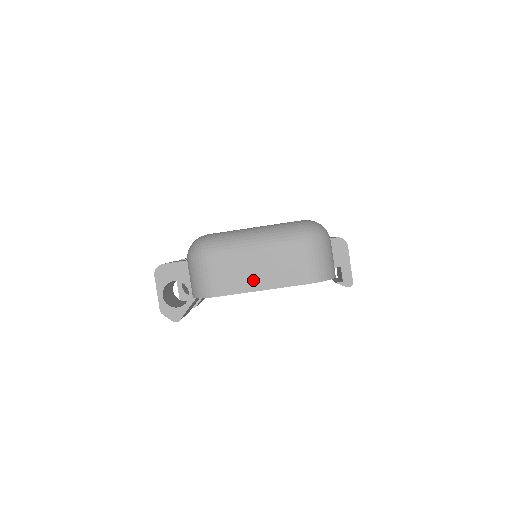
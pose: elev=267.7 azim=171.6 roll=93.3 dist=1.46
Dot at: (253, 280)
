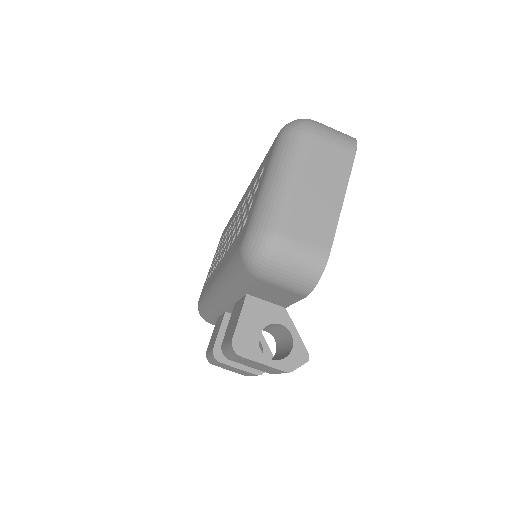
Dot at: (328, 204)
